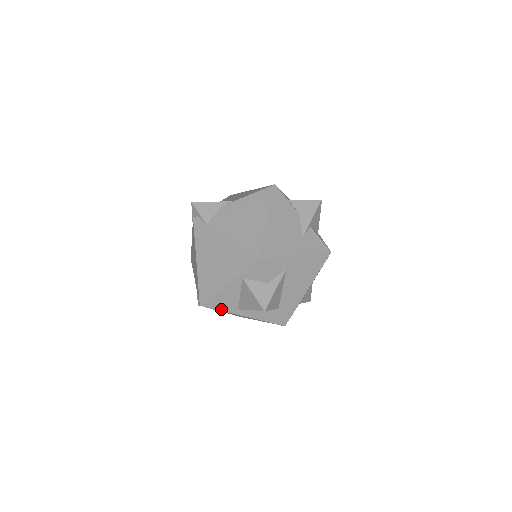
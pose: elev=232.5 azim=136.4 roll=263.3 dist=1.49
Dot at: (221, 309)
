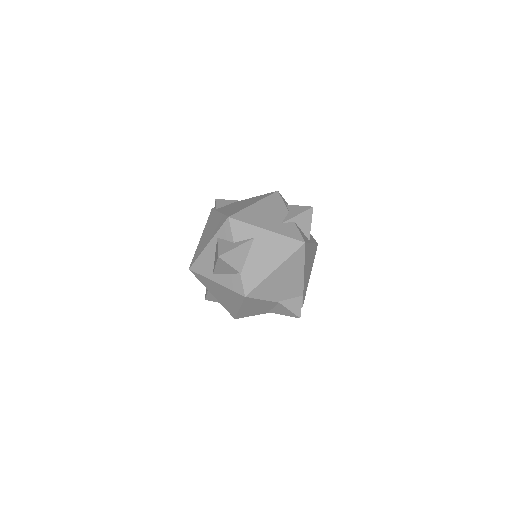
Dot at: (202, 273)
